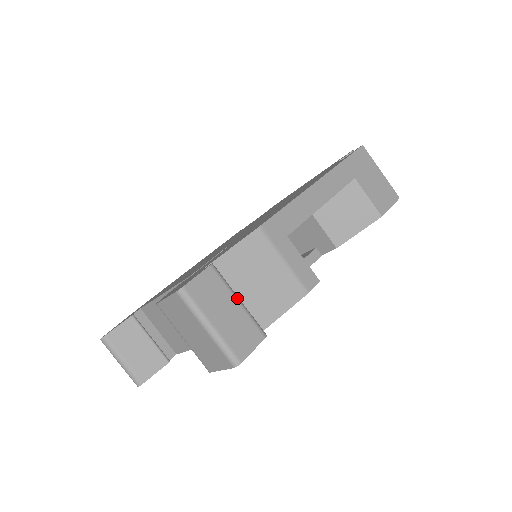
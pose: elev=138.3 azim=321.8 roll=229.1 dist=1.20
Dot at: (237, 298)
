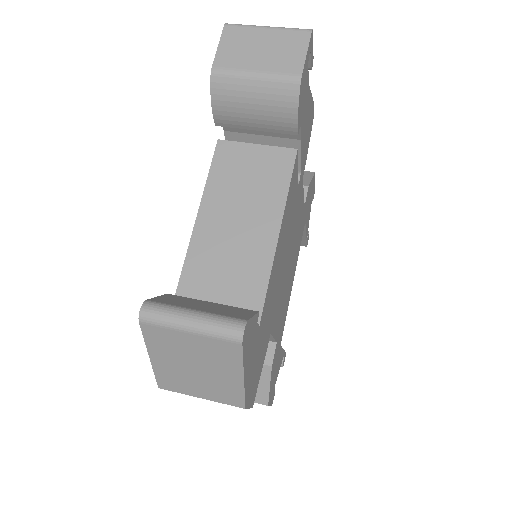
Dot at: occluded
